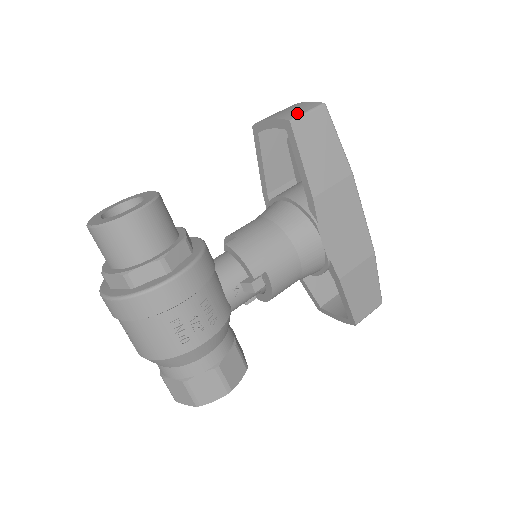
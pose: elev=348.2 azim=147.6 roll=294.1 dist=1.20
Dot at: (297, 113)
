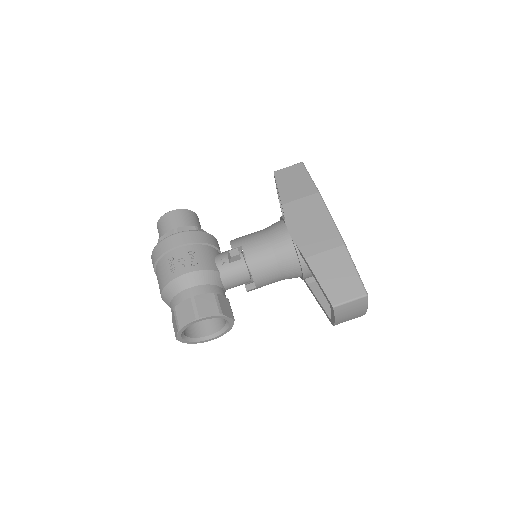
Dot at: occluded
